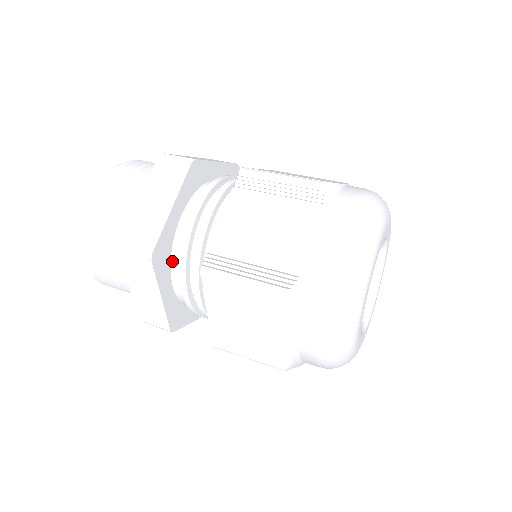
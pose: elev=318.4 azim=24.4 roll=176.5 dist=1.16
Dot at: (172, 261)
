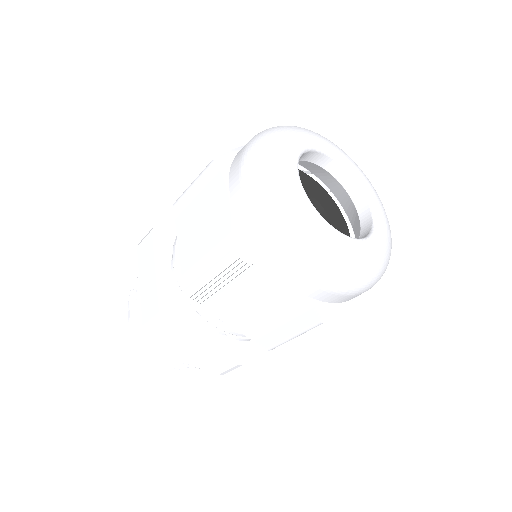
Dot at: occluded
